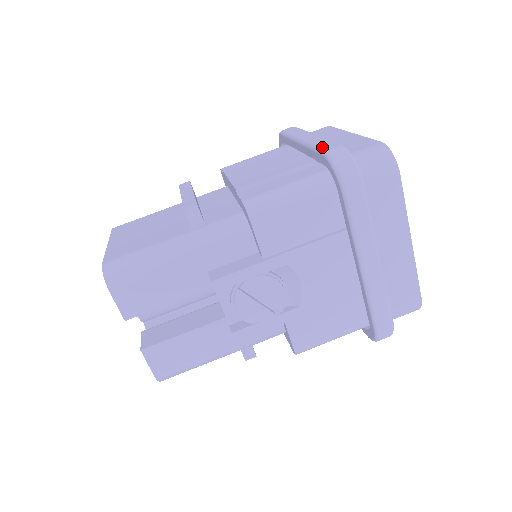
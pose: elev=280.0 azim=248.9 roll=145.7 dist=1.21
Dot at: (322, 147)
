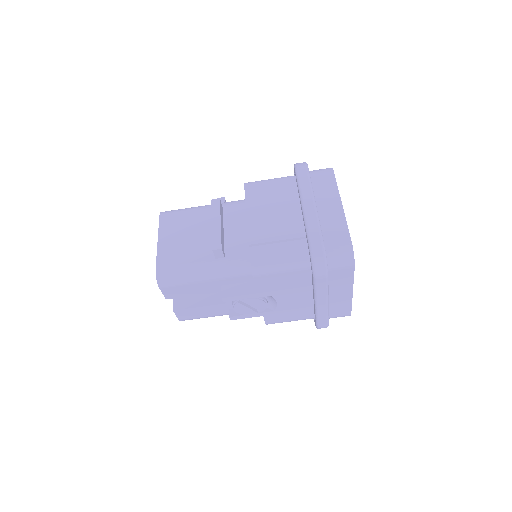
Dot at: (311, 238)
